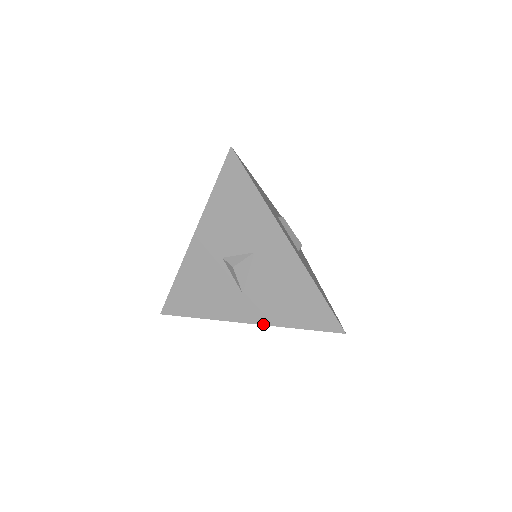
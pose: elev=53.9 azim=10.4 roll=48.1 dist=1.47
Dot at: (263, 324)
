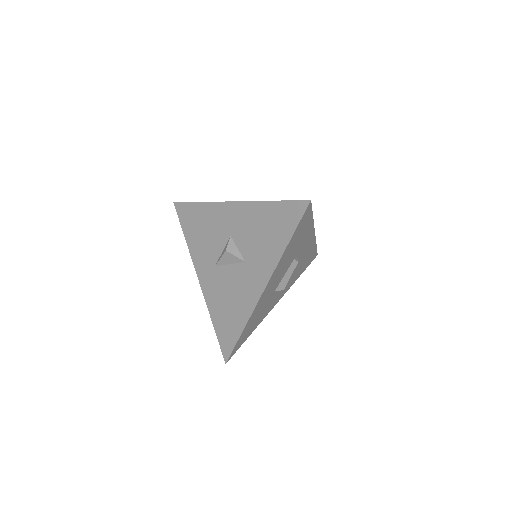
Dot at: (203, 293)
